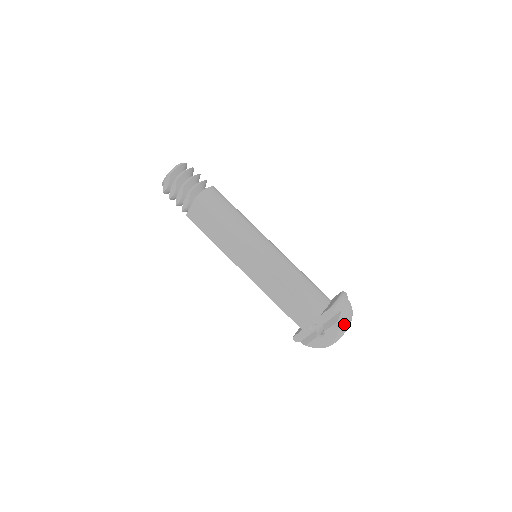
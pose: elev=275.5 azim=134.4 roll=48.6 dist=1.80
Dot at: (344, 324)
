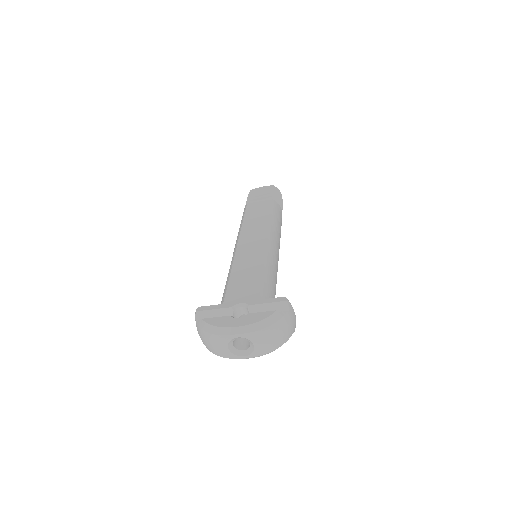
Dot at: (277, 322)
